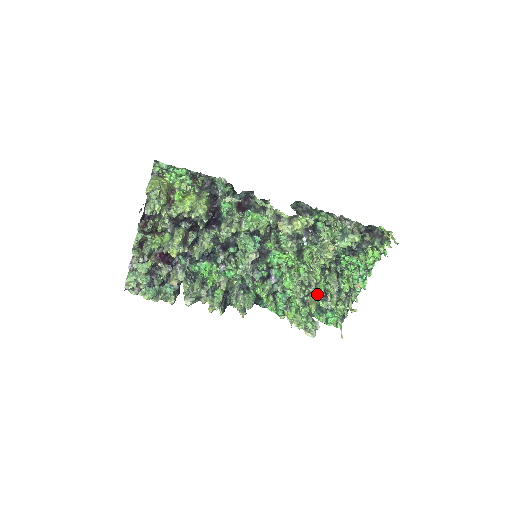
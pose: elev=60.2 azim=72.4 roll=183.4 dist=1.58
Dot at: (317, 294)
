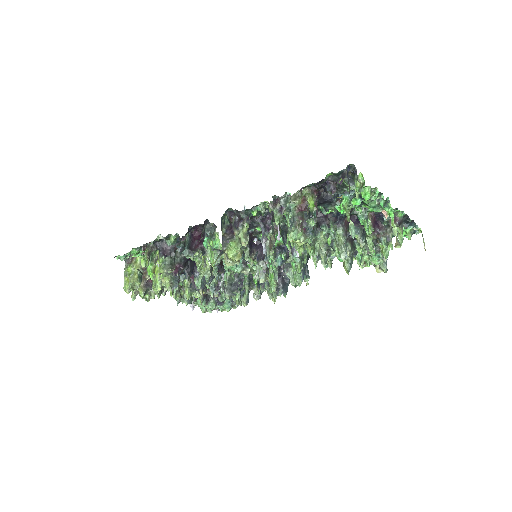
Dot at: occluded
